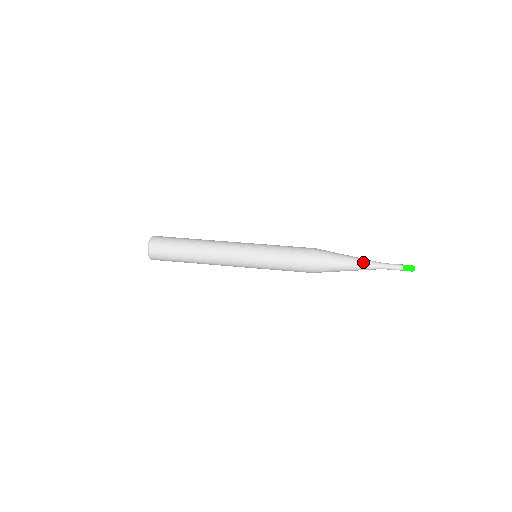
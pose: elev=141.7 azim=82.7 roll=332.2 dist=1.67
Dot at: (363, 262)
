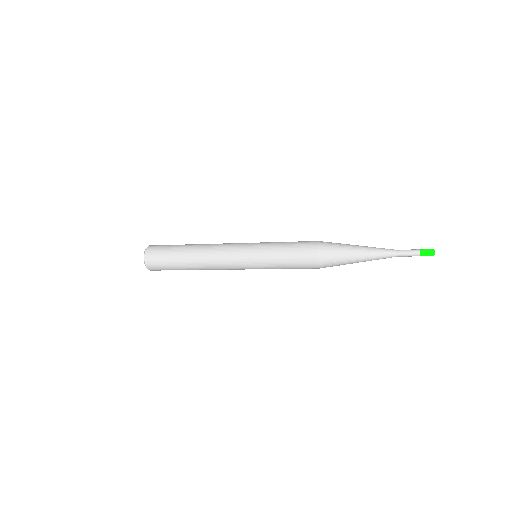
Dot at: (373, 250)
